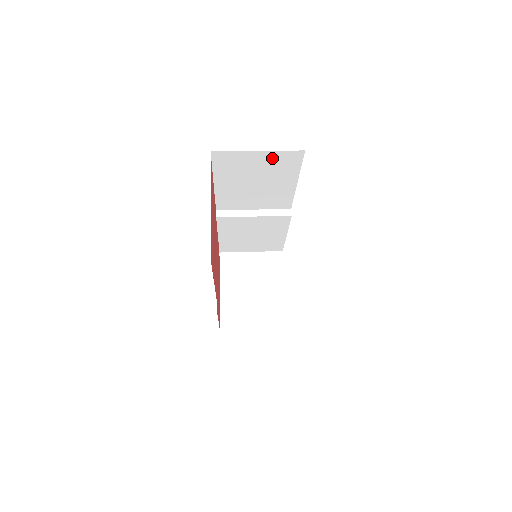
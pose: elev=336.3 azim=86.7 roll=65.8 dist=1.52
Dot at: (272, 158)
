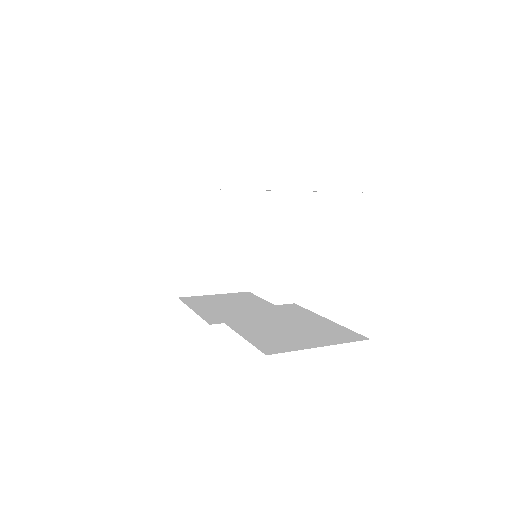
Dot at: occluded
